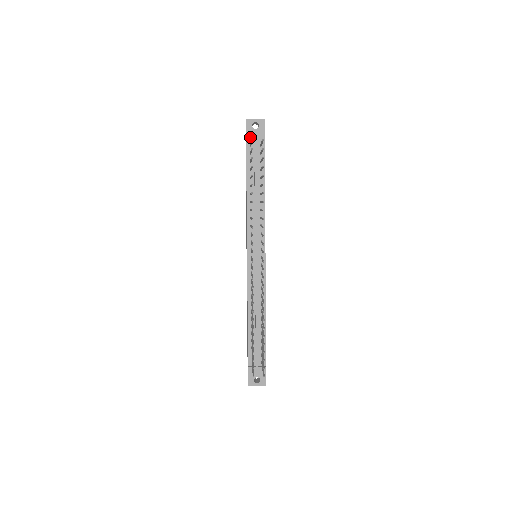
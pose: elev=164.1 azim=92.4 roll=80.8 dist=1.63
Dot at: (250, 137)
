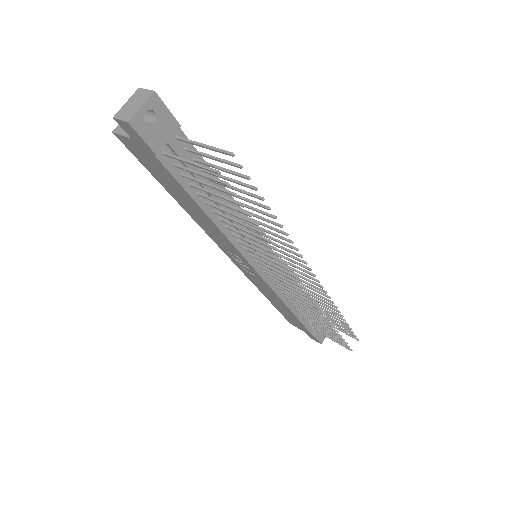
Dot at: (157, 144)
